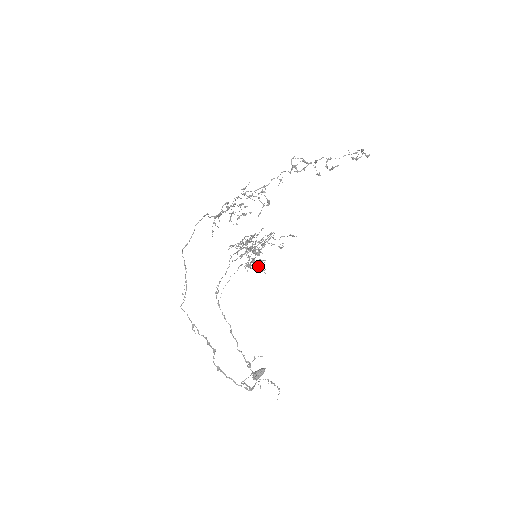
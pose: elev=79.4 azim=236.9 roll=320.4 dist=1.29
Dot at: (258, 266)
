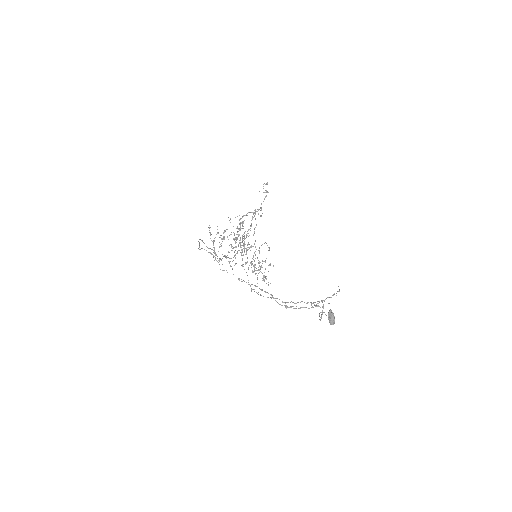
Dot at: occluded
